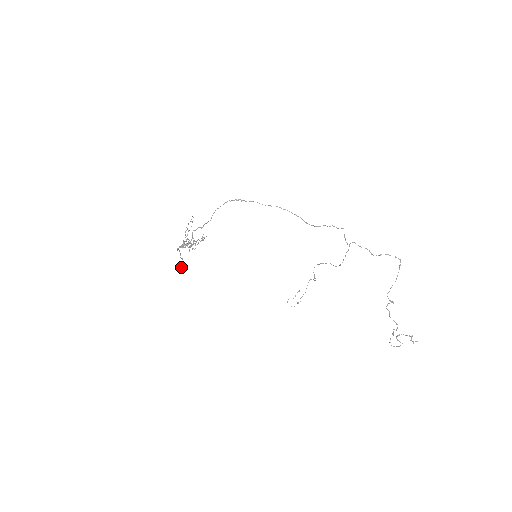
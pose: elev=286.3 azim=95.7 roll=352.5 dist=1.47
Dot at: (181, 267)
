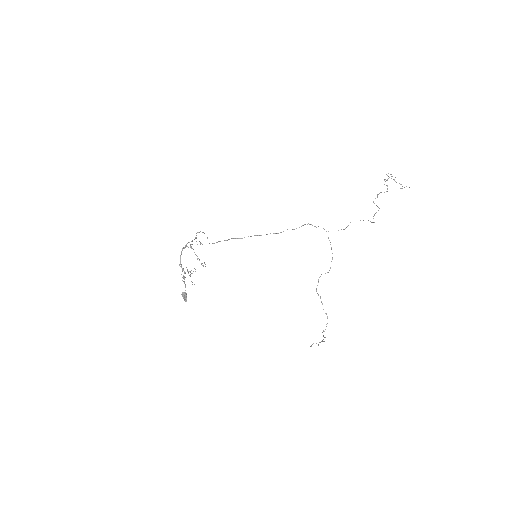
Dot at: (182, 292)
